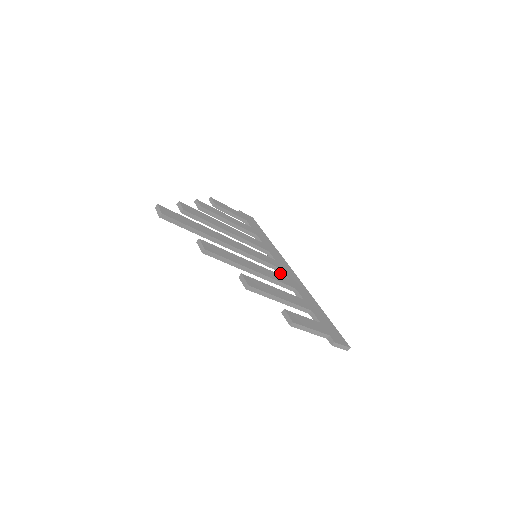
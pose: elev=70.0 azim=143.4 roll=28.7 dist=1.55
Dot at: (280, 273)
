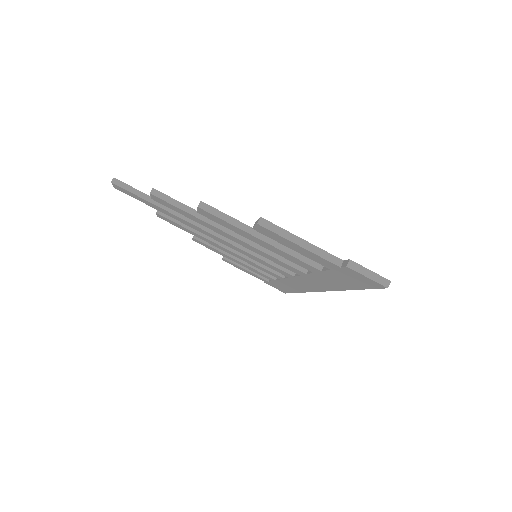
Dot at: (294, 276)
